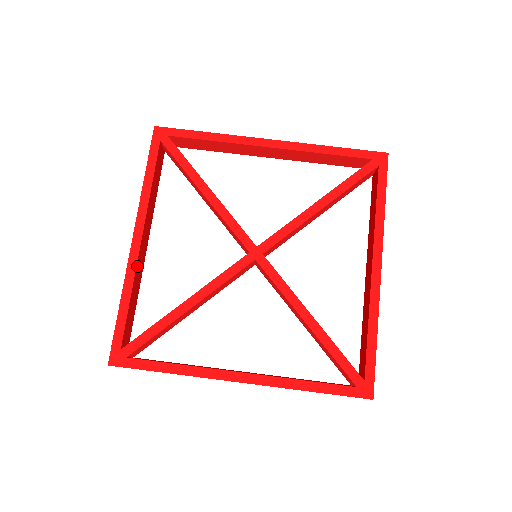
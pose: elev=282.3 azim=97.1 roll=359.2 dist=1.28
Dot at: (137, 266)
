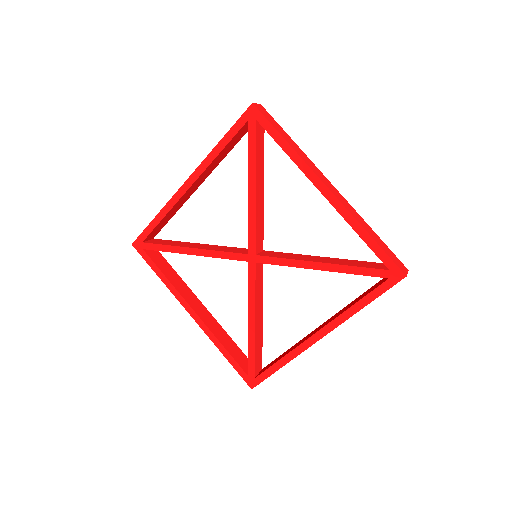
Dot at: (179, 201)
